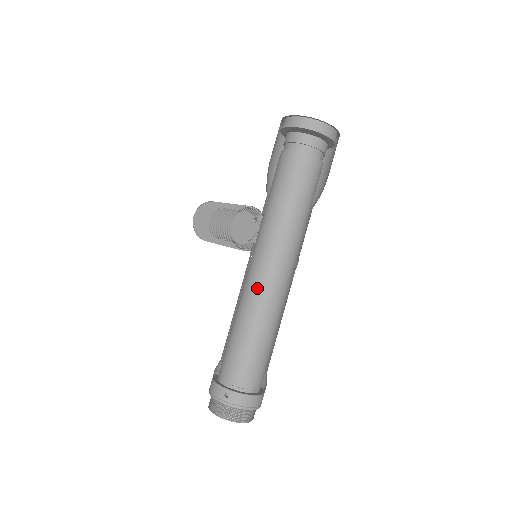
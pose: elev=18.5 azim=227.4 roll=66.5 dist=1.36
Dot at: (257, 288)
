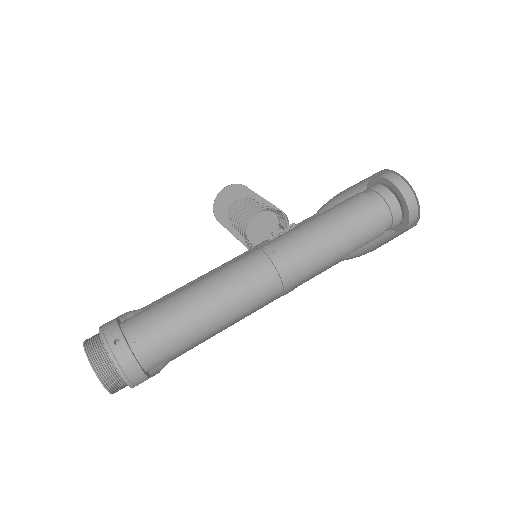
Dot at: (240, 274)
